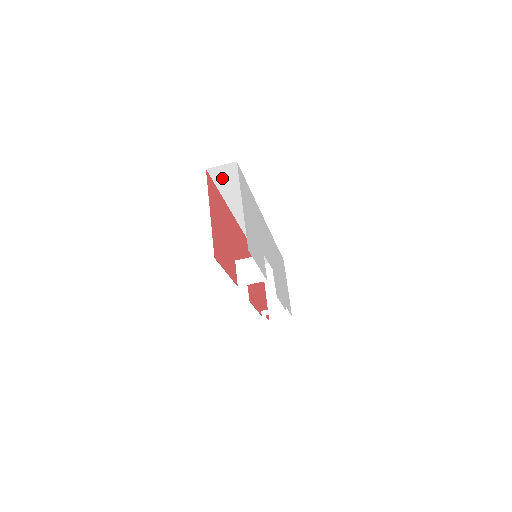
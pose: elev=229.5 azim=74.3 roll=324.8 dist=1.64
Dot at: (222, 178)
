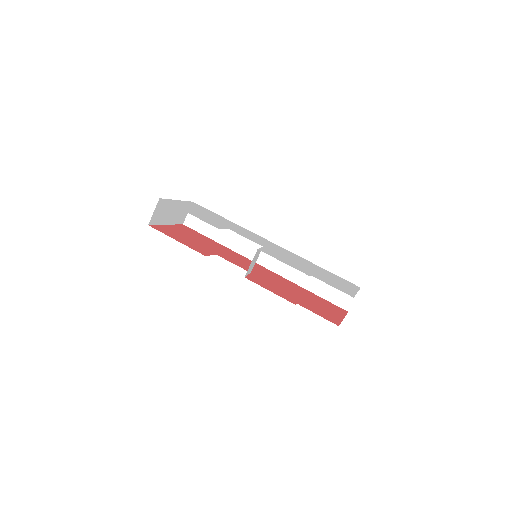
Dot at: (199, 224)
